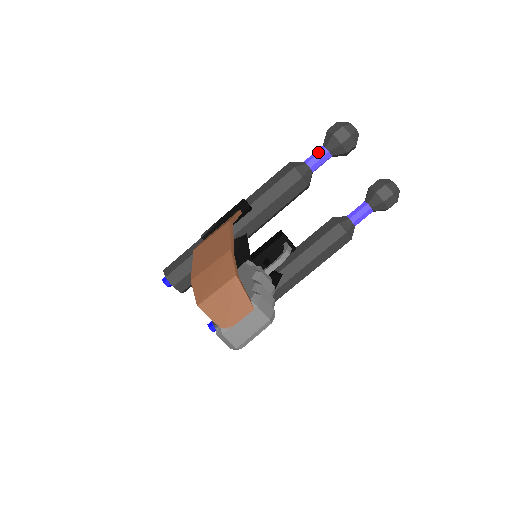
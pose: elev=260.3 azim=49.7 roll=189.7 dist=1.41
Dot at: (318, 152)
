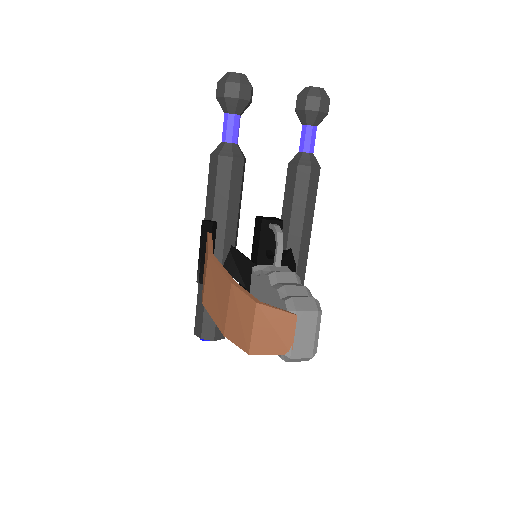
Dot at: (226, 123)
